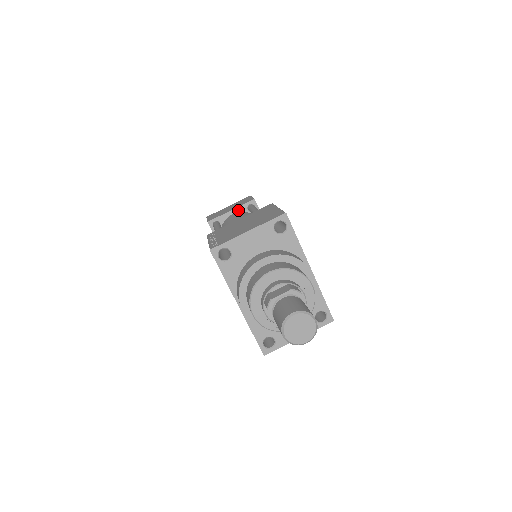
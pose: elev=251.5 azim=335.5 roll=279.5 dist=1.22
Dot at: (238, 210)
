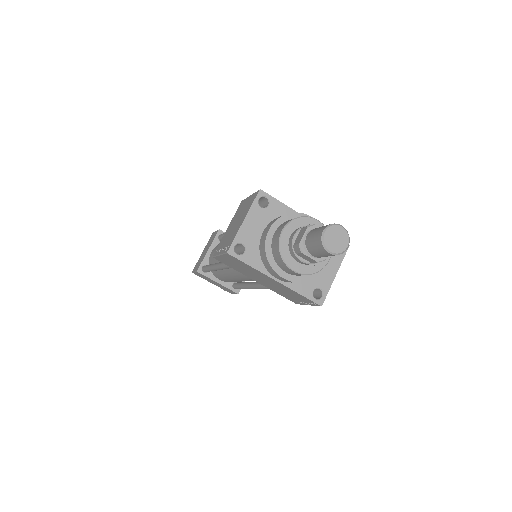
Dot at: (213, 246)
